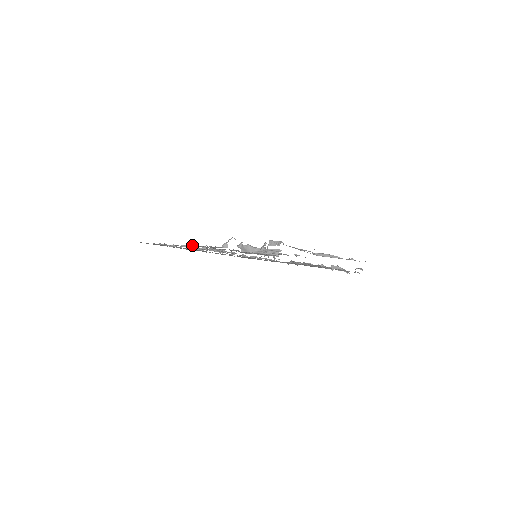
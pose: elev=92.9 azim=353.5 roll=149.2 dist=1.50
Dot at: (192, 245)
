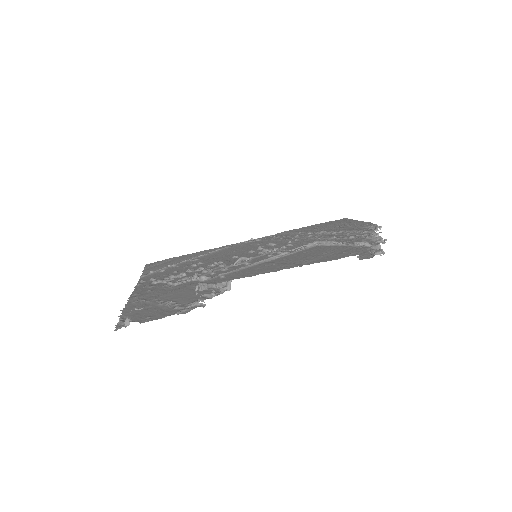
Dot at: (130, 302)
